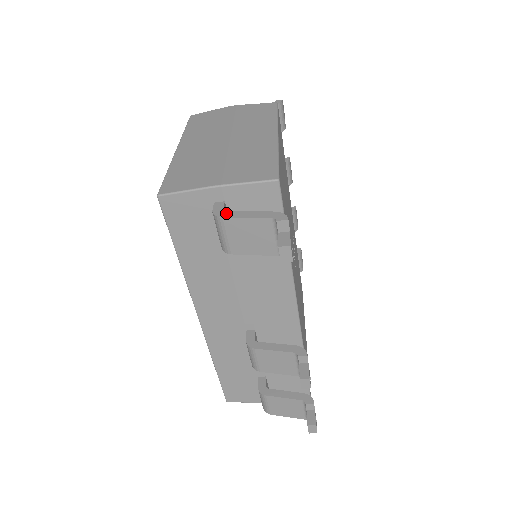
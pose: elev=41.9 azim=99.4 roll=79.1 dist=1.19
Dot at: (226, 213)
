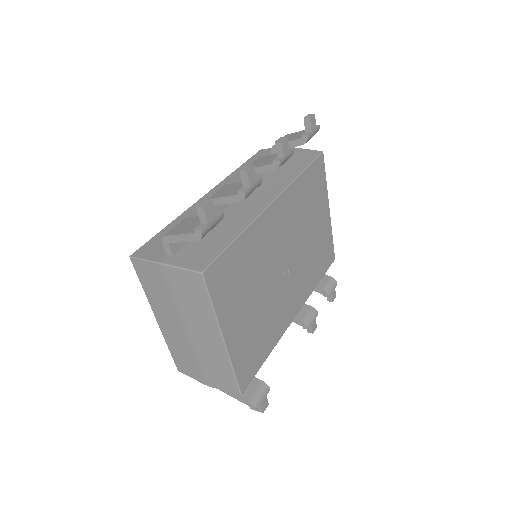
Dot at: occluded
